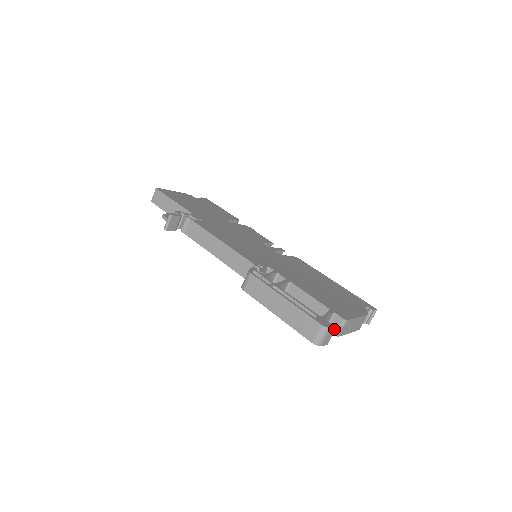
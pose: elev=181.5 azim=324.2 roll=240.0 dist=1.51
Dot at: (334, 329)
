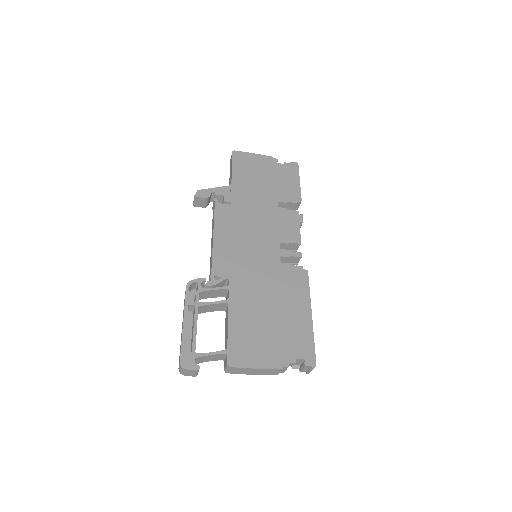
Dot at: (194, 370)
